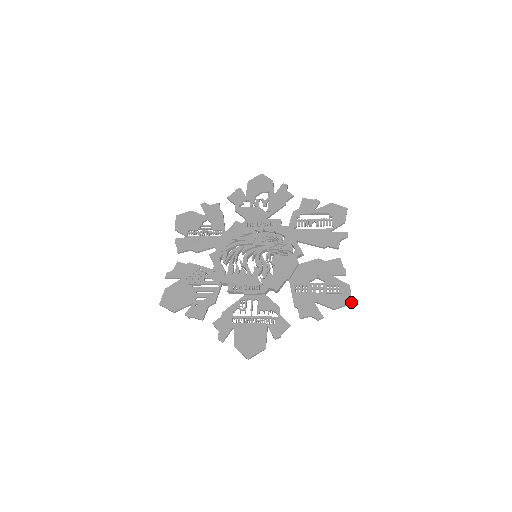
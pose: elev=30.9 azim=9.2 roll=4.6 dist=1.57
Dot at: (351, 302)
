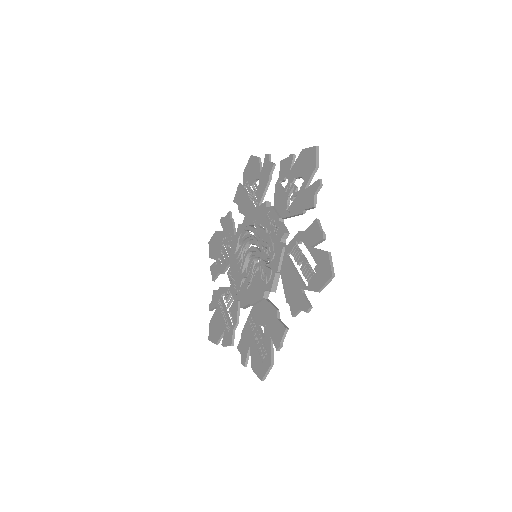
Dot at: (261, 379)
